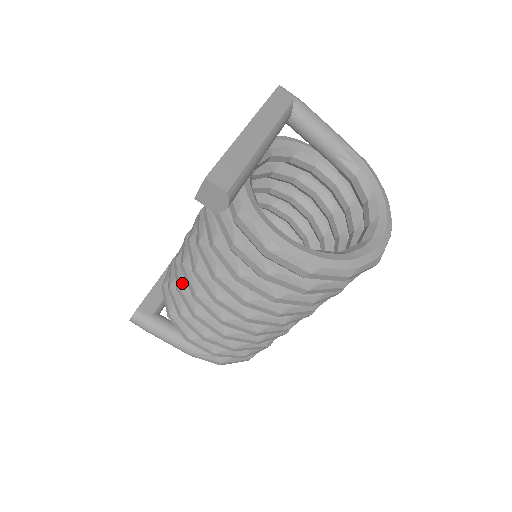
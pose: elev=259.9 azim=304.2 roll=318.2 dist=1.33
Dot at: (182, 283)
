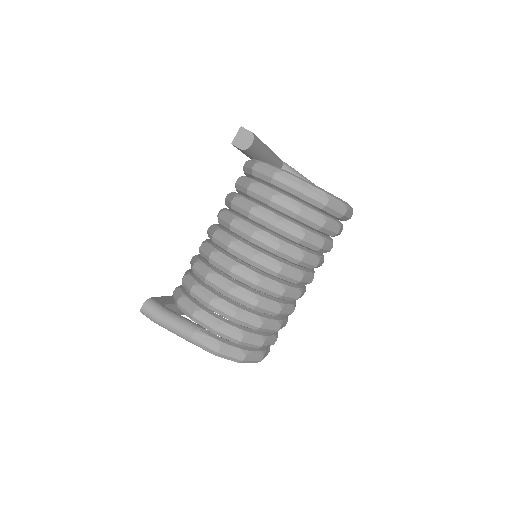
Dot at: (198, 260)
